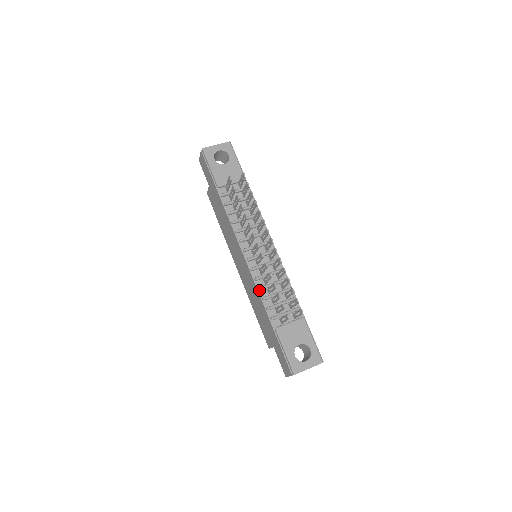
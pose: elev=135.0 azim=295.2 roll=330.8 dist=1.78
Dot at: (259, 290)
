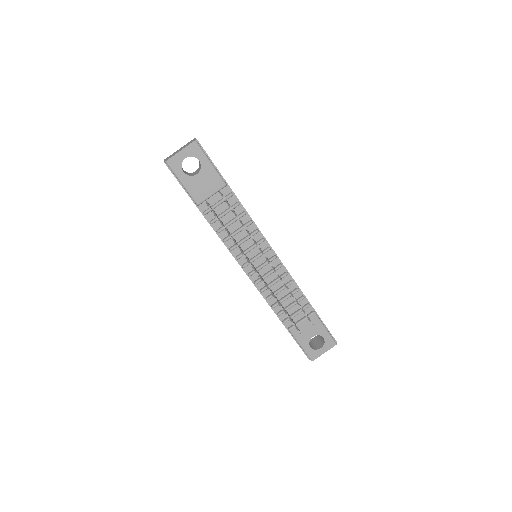
Dot at: (266, 299)
